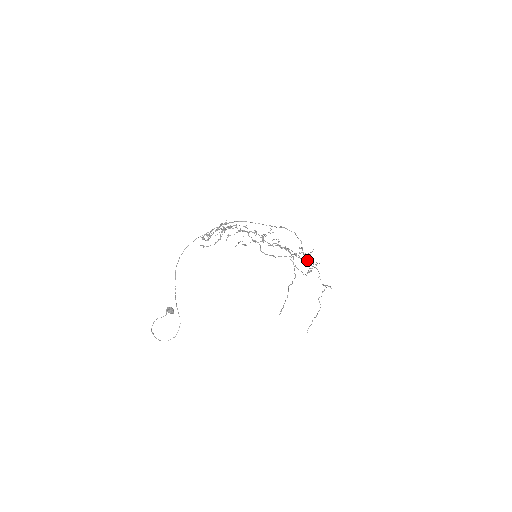
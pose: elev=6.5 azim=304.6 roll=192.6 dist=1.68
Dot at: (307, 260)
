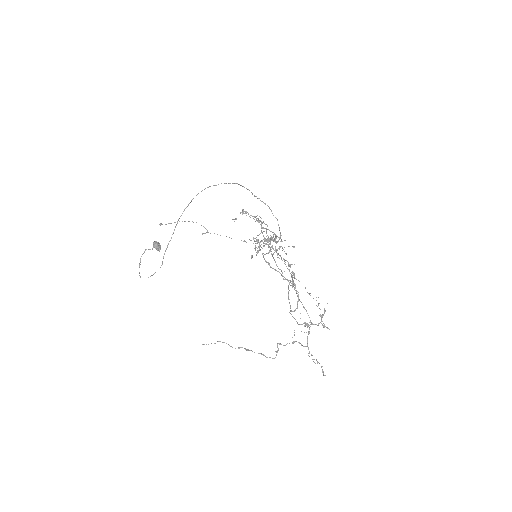
Dot at: occluded
